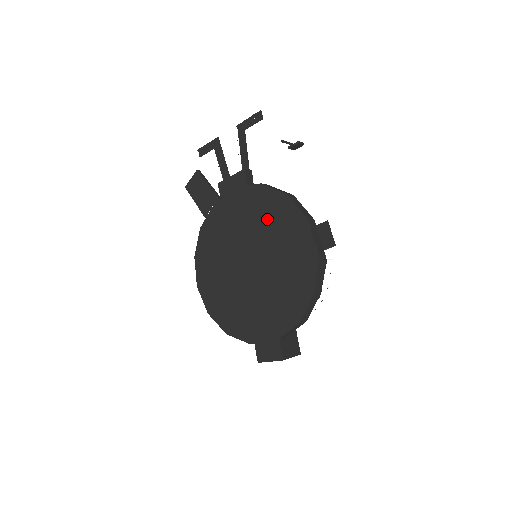
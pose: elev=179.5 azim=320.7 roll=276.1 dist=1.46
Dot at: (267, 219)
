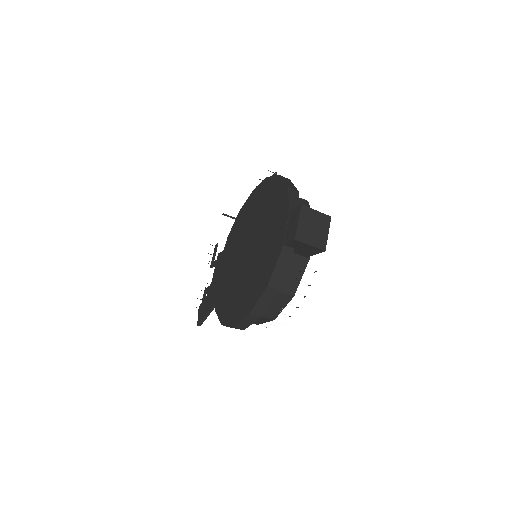
Dot at: (240, 229)
